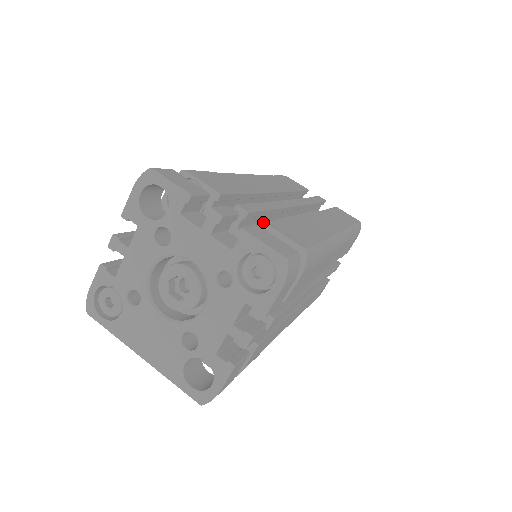
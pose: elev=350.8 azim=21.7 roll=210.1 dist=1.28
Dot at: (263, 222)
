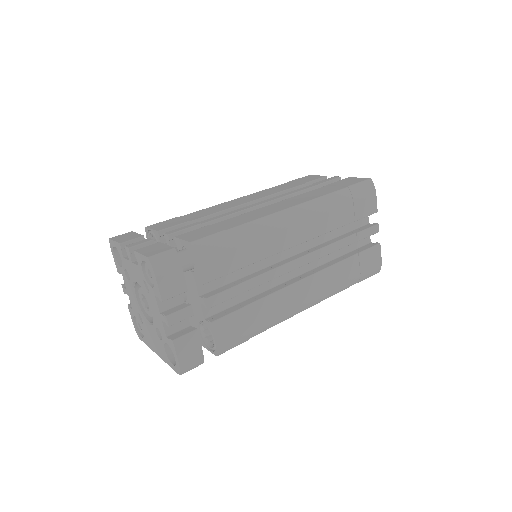
Dot at: occluded
